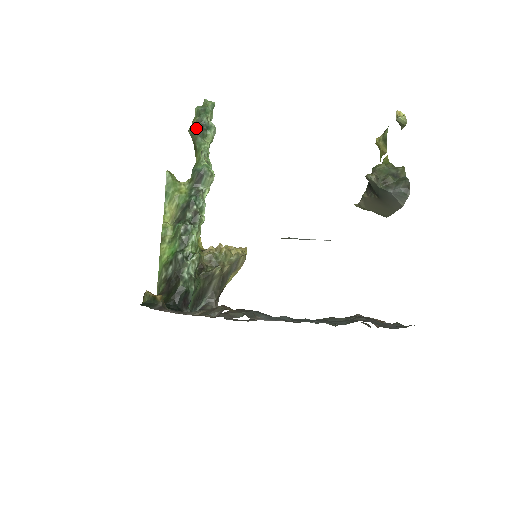
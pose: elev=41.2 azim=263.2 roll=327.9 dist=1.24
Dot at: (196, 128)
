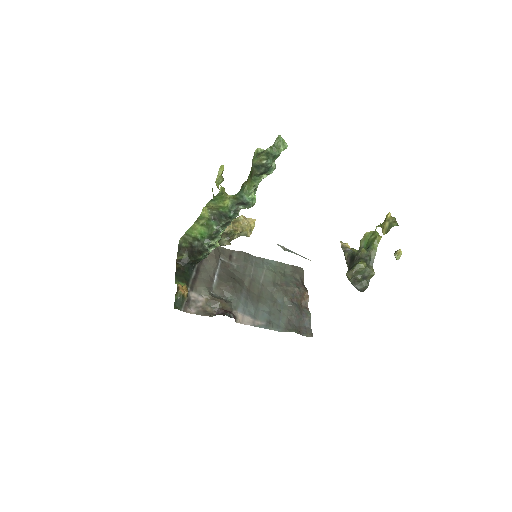
Dot at: (259, 169)
